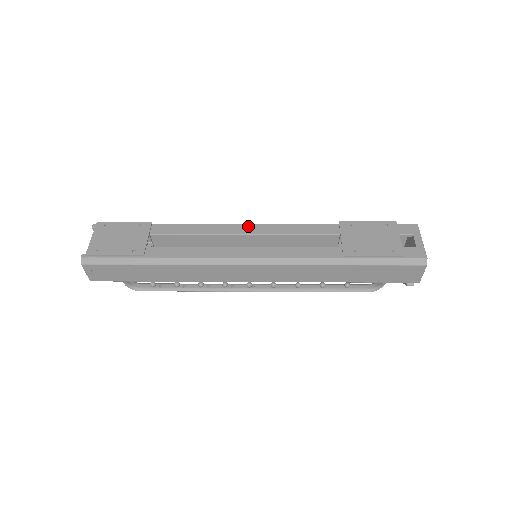
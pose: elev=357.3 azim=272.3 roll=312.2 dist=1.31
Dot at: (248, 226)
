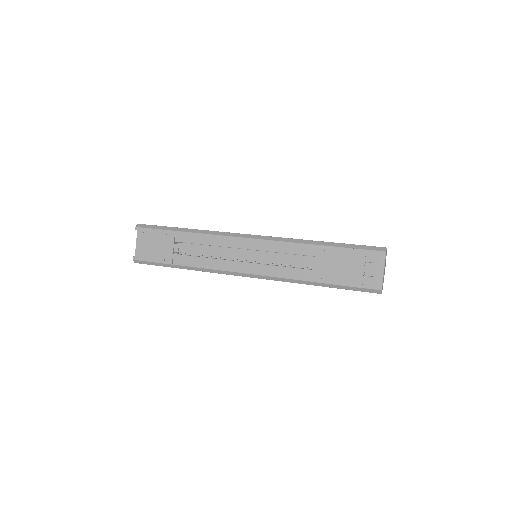
Dot at: (246, 240)
